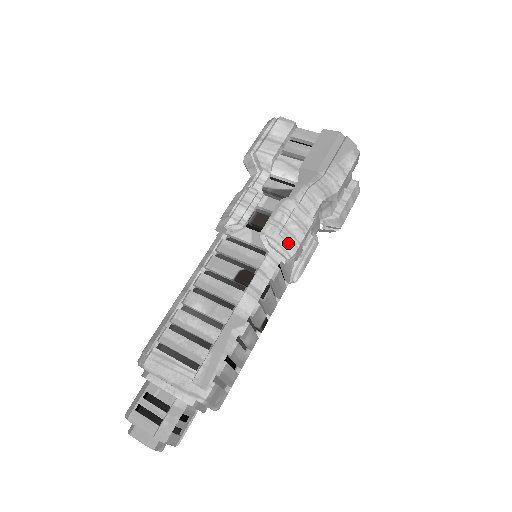
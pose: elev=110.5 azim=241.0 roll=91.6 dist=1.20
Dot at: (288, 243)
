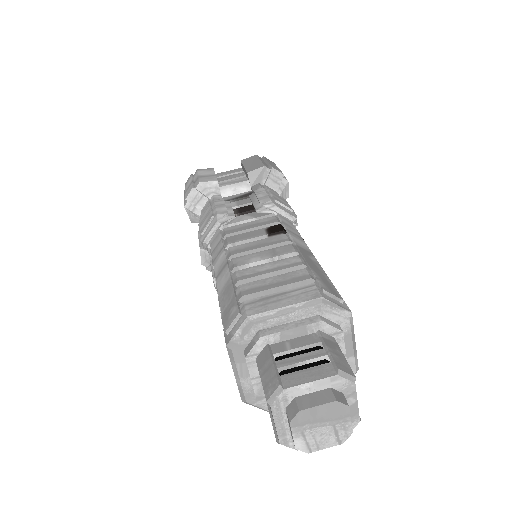
Dot at: (286, 208)
